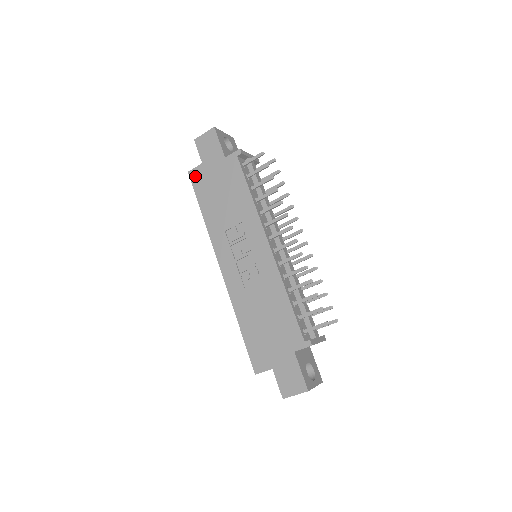
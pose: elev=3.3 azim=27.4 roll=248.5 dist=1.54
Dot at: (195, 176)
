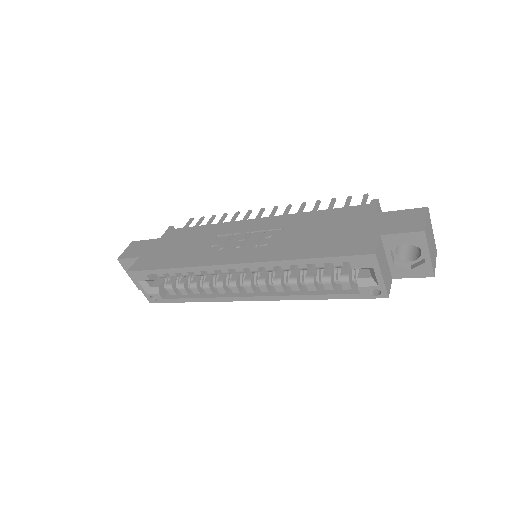
Dot at: (138, 266)
